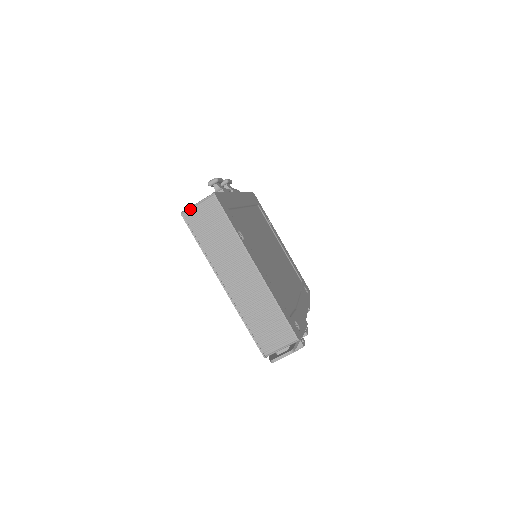
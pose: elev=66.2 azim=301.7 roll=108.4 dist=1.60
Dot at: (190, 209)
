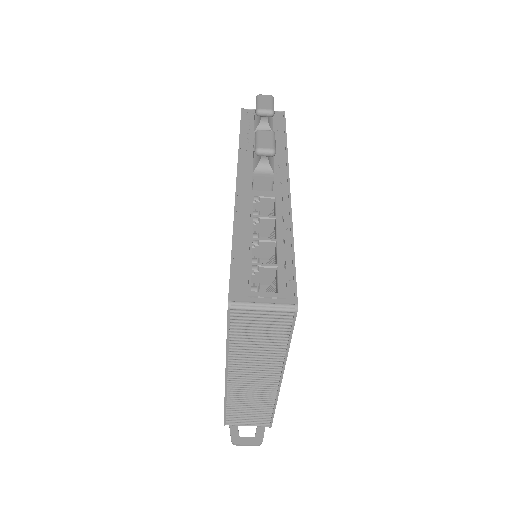
Dot at: (247, 308)
